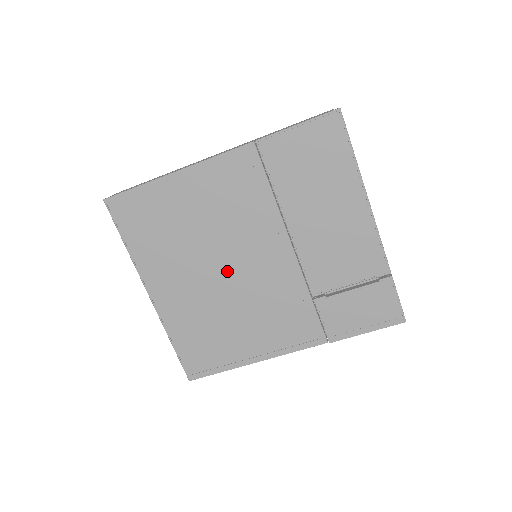
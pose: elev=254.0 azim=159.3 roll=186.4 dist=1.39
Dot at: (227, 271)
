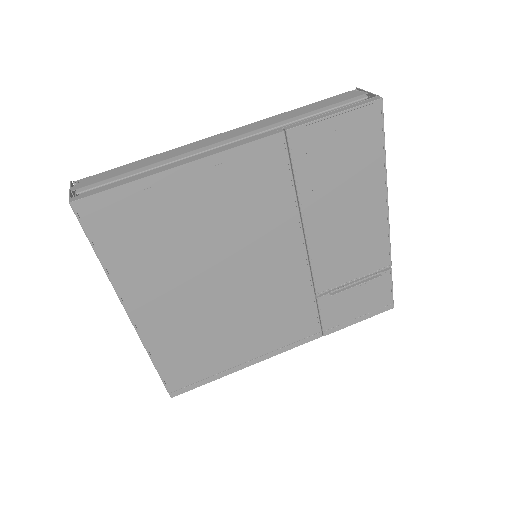
Dot at: (230, 279)
